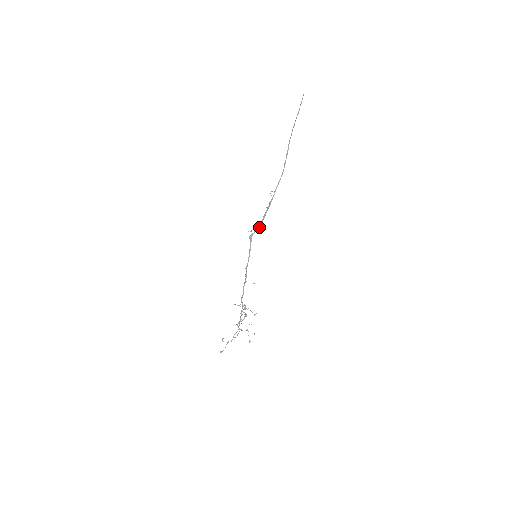
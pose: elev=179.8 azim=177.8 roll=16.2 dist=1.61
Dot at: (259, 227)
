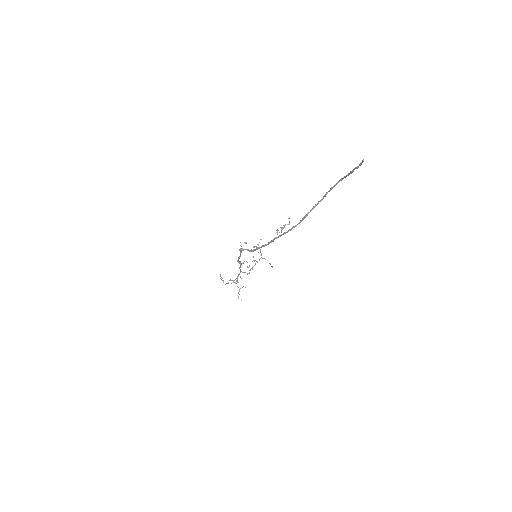
Dot at: (251, 250)
